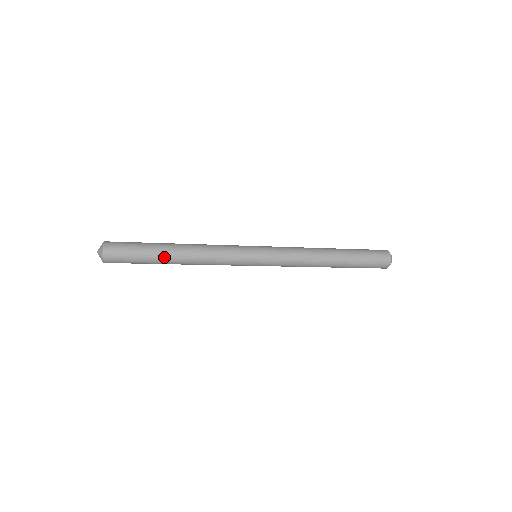
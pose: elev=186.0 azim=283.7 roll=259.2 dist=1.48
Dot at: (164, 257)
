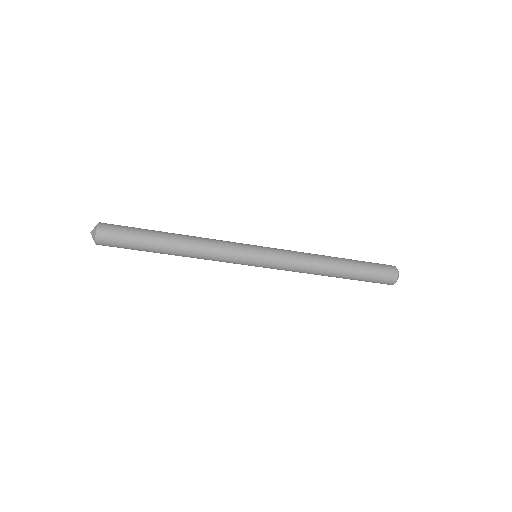
Dot at: (159, 246)
